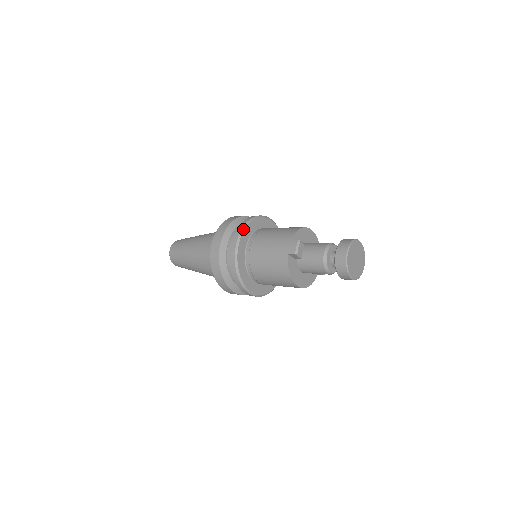
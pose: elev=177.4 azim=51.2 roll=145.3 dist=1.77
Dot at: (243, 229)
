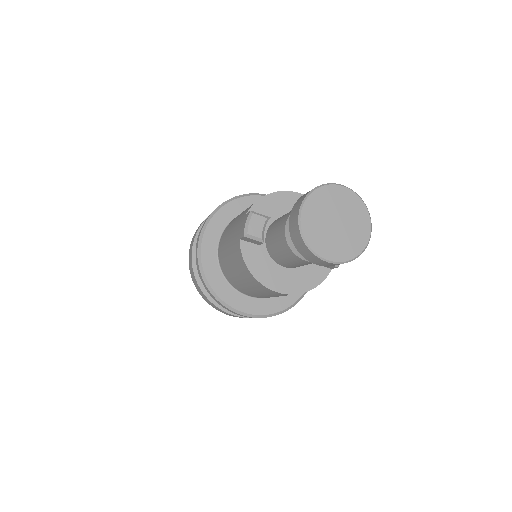
Dot at: (210, 217)
